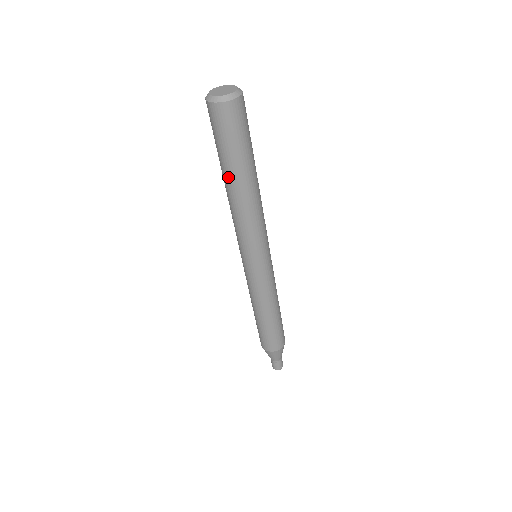
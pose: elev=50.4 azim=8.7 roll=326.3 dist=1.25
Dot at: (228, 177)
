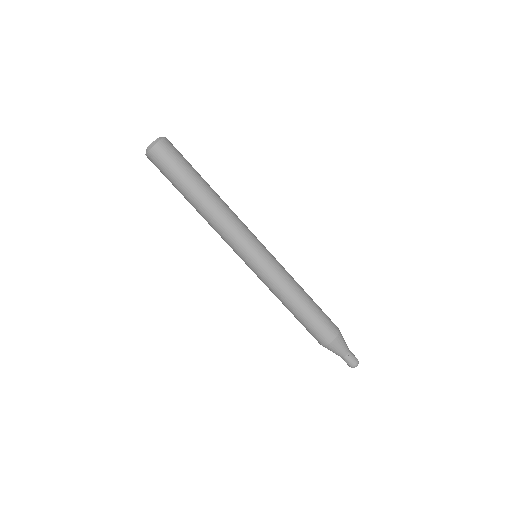
Dot at: (192, 196)
